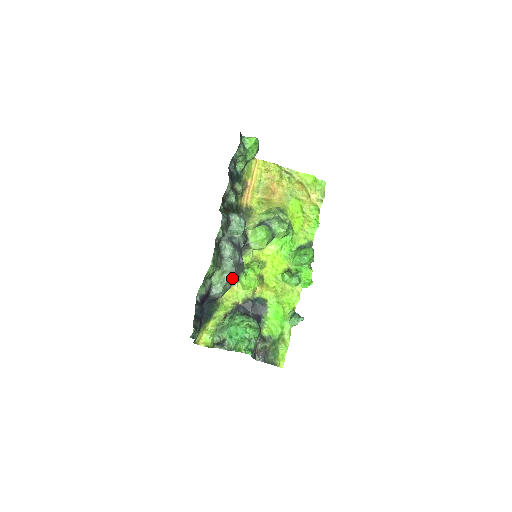
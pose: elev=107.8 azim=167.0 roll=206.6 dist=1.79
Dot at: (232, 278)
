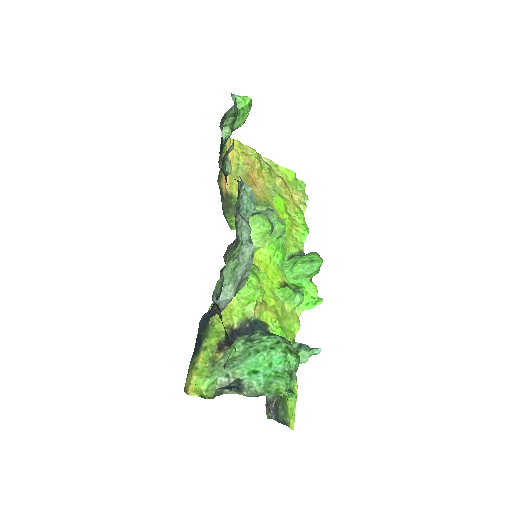
Dot at: (243, 278)
